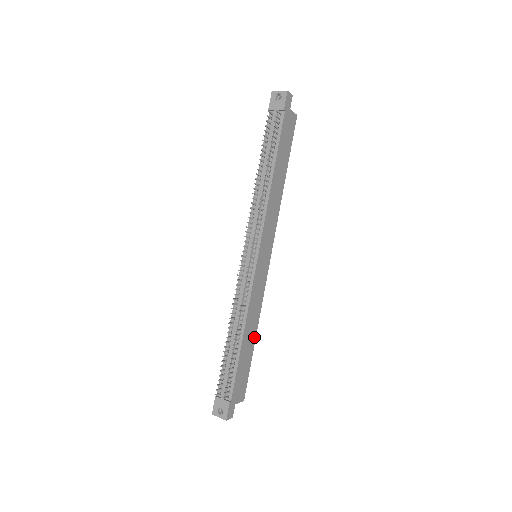
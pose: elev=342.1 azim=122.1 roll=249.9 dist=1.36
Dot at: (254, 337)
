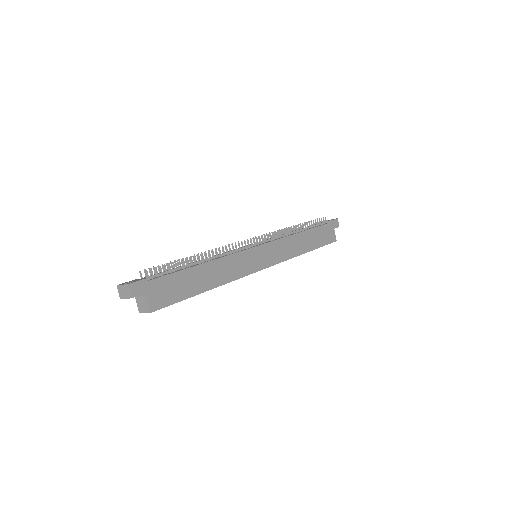
Dot at: (209, 287)
